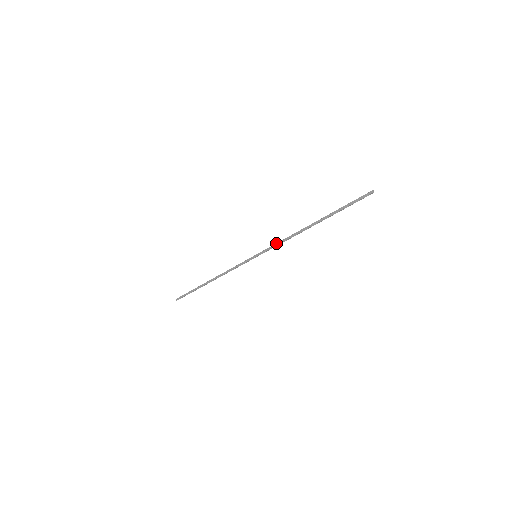
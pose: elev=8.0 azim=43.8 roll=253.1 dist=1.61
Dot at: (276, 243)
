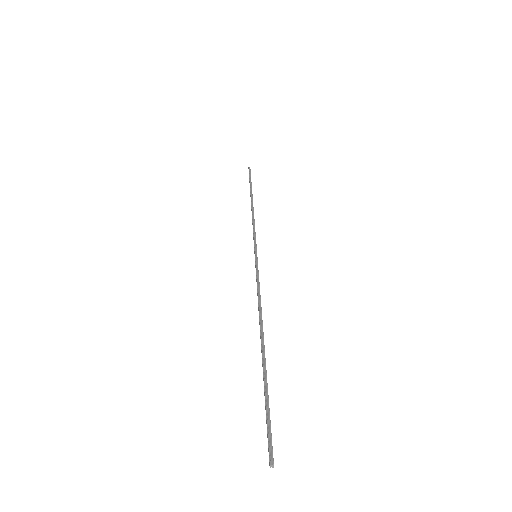
Dot at: occluded
